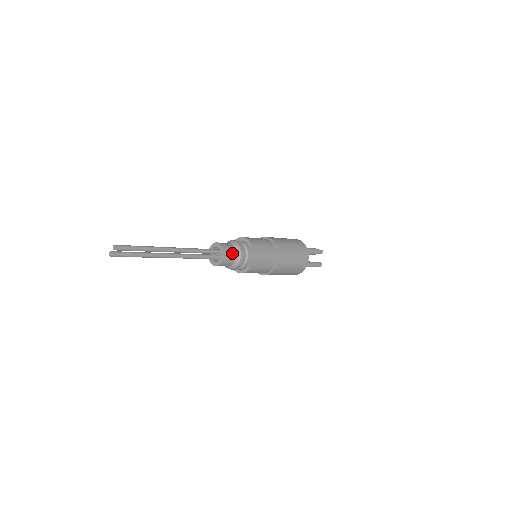
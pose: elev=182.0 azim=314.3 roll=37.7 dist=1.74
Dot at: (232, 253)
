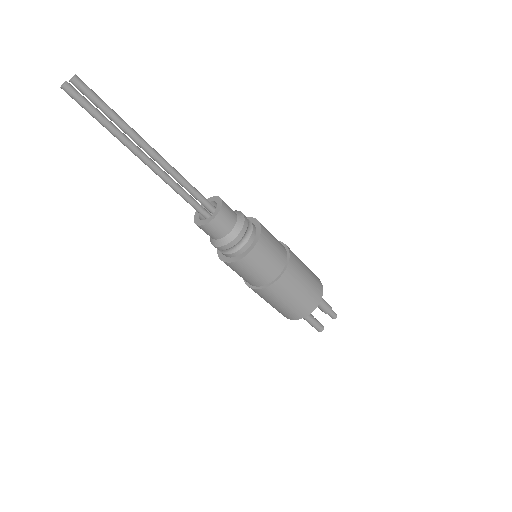
Dot at: (228, 225)
